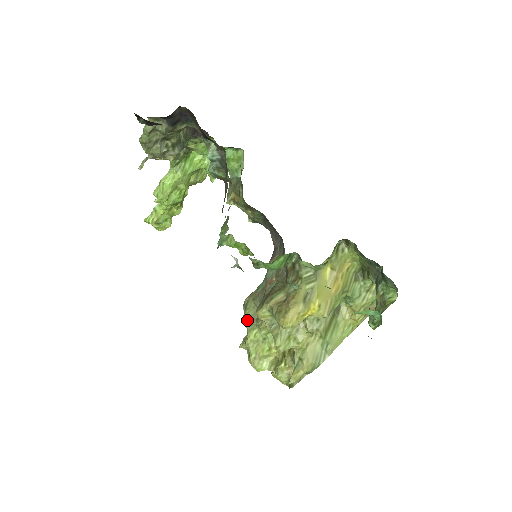
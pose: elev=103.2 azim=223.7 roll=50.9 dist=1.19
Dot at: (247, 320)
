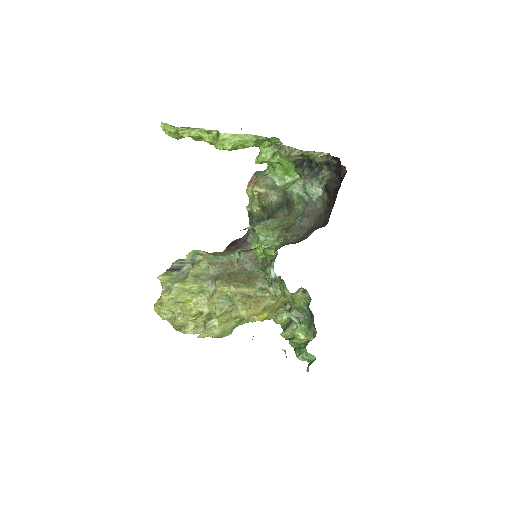
Dot at: (194, 274)
